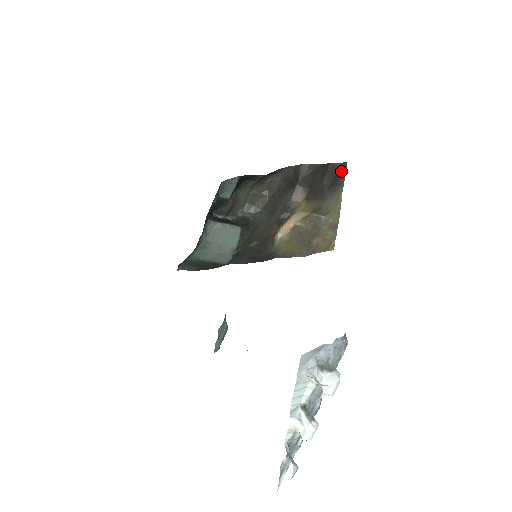
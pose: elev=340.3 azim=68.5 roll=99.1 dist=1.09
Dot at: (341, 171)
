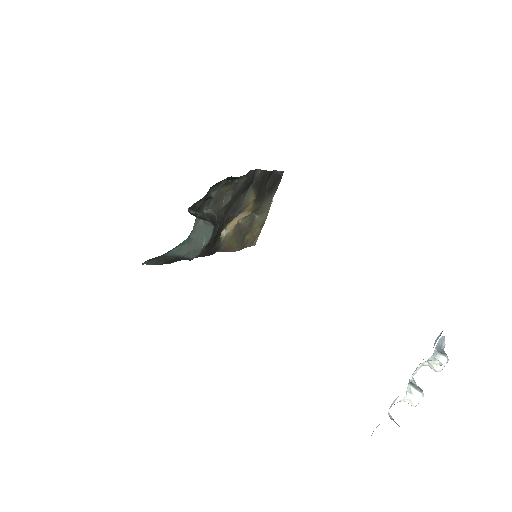
Dot at: (279, 178)
